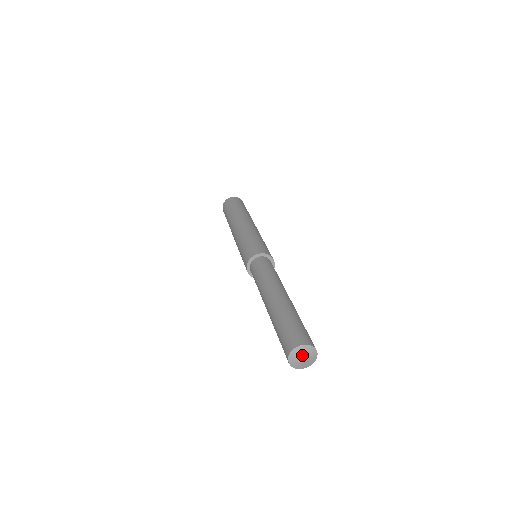
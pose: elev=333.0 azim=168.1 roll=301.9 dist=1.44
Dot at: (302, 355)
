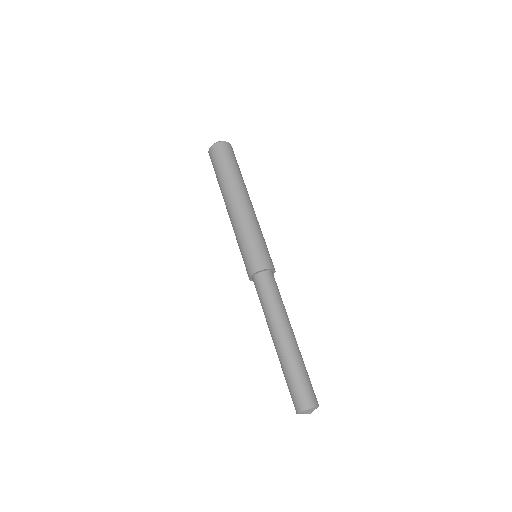
Dot at: (310, 412)
